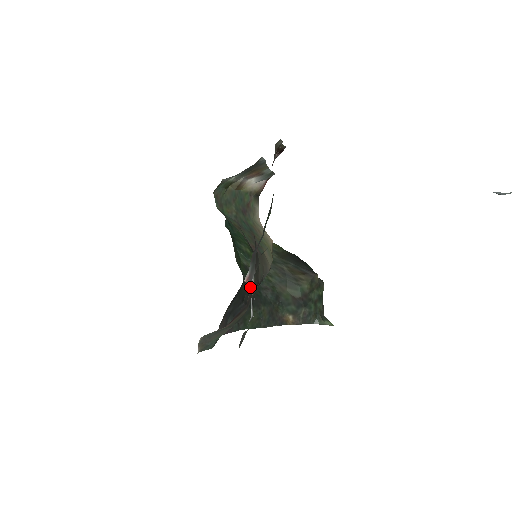
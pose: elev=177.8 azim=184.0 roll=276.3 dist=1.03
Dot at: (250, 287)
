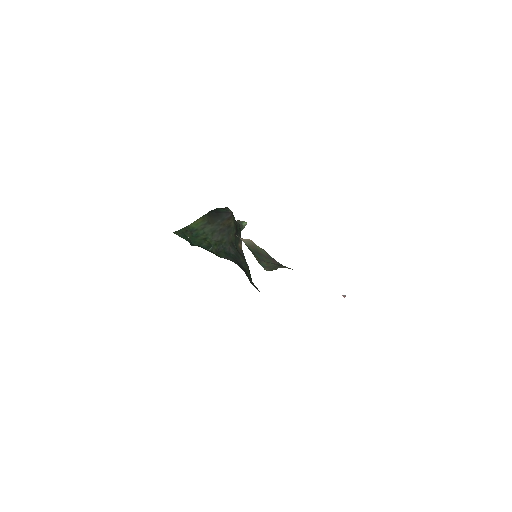
Dot at: occluded
